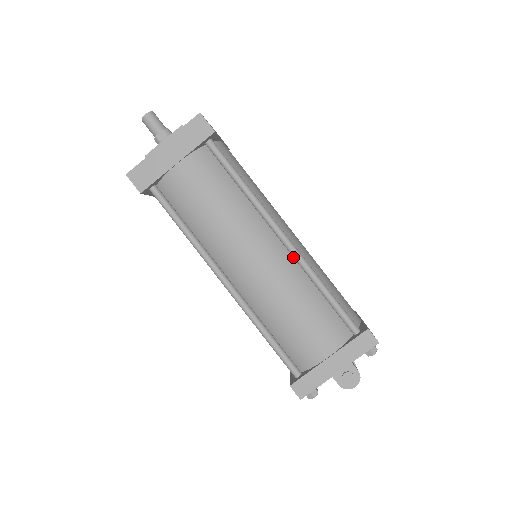
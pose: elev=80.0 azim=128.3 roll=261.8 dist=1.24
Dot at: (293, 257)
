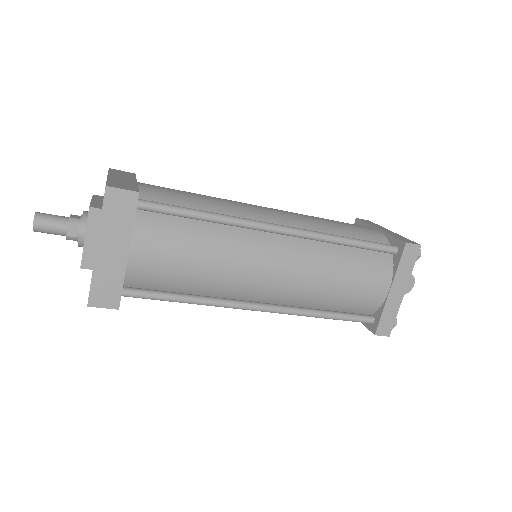
Dot at: (300, 237)
